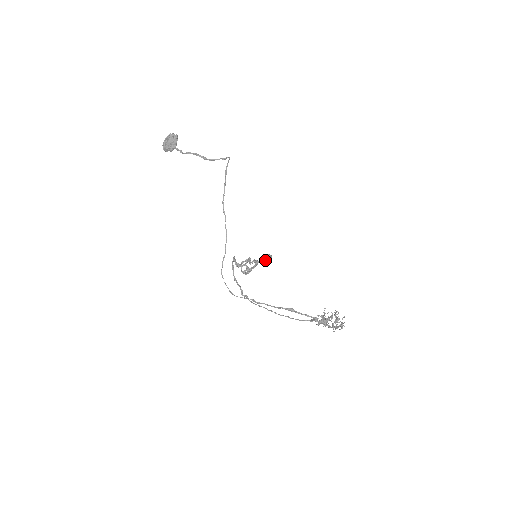
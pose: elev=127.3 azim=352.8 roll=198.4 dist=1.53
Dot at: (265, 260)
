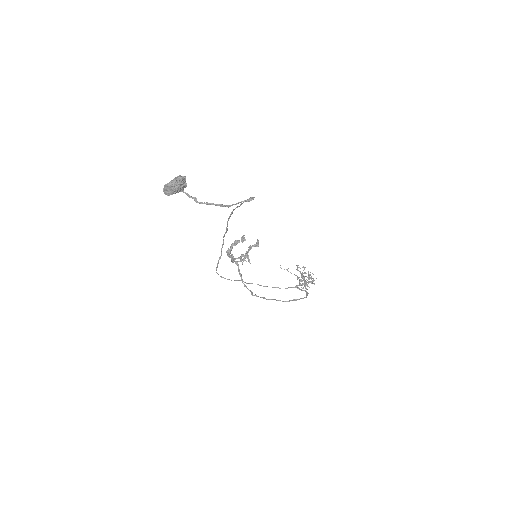
Dot at: occluded
